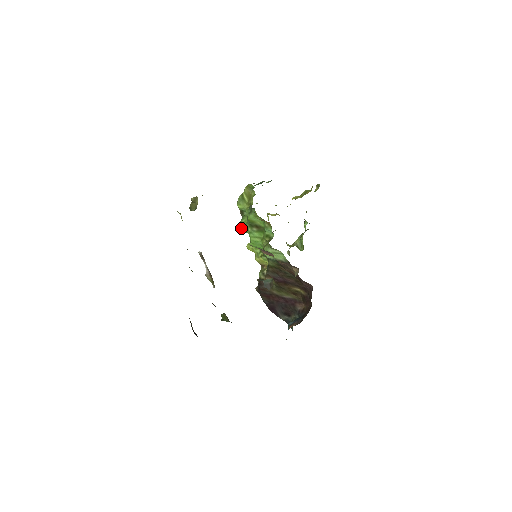
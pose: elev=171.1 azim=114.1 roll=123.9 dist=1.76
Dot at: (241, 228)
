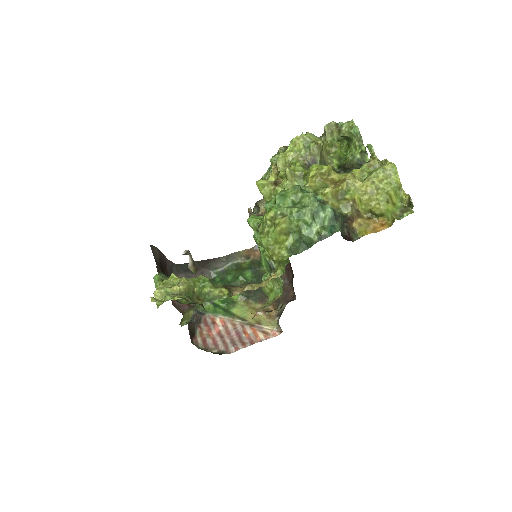
Dot at: occluded
